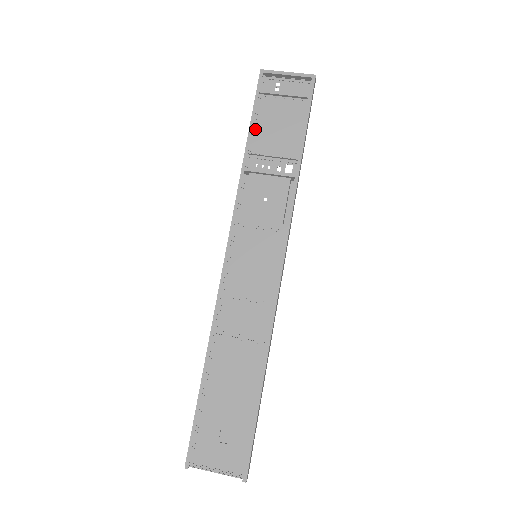
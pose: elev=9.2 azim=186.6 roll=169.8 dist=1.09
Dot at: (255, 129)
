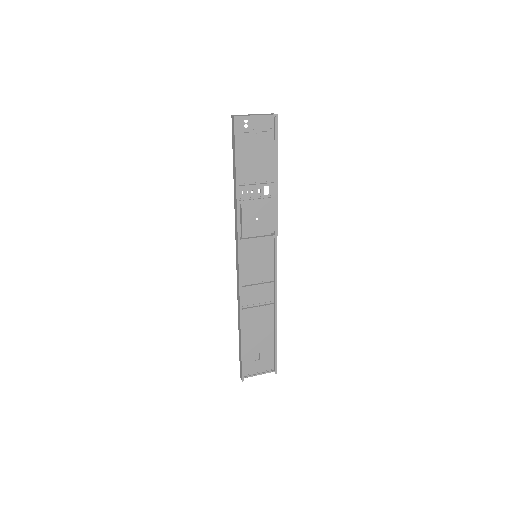
Dot at: occluded
